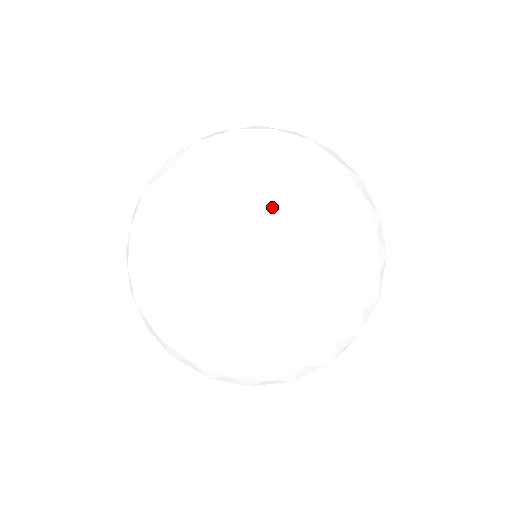
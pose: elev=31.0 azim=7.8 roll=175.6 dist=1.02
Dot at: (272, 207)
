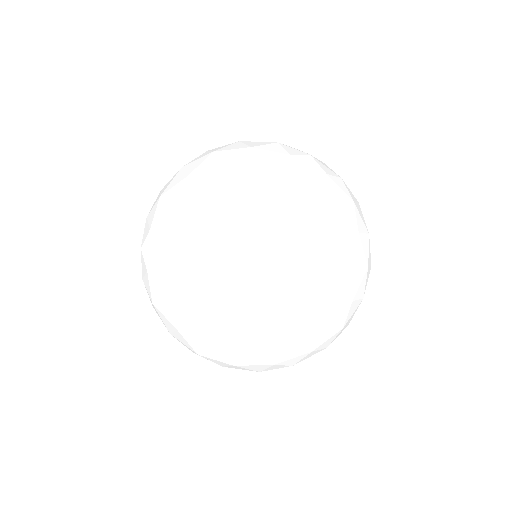
Dot at: (361, 235)
